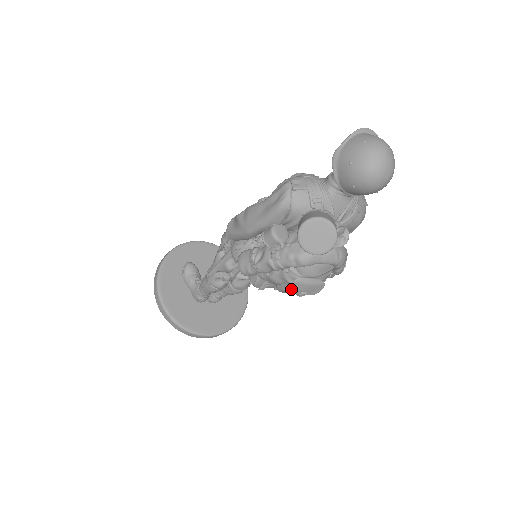
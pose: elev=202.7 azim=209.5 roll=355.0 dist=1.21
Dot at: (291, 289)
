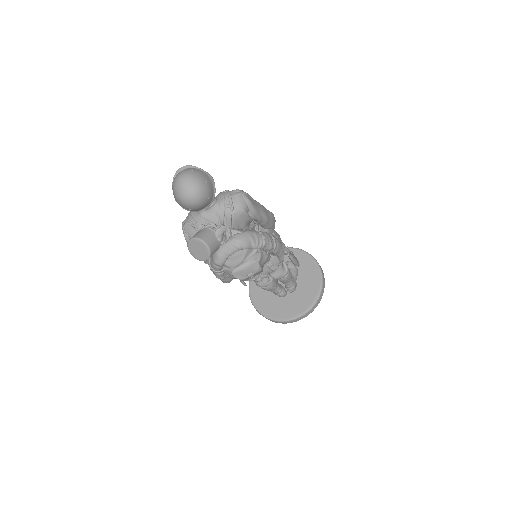
Dot at: occluded
